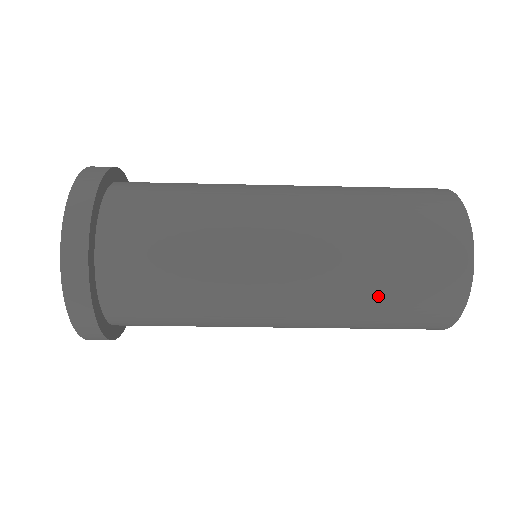
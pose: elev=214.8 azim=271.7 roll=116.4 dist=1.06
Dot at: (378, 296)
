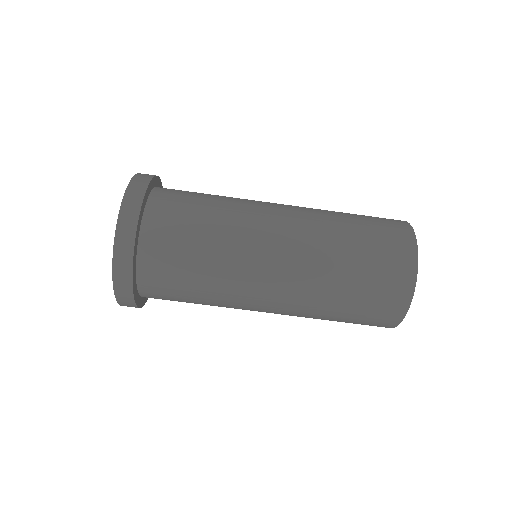
Dot at: (348, 218)
